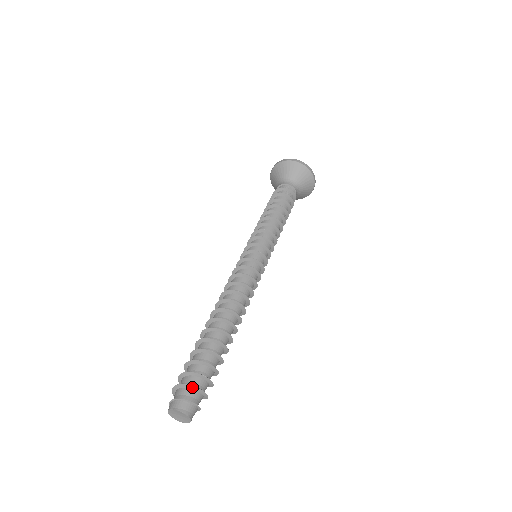
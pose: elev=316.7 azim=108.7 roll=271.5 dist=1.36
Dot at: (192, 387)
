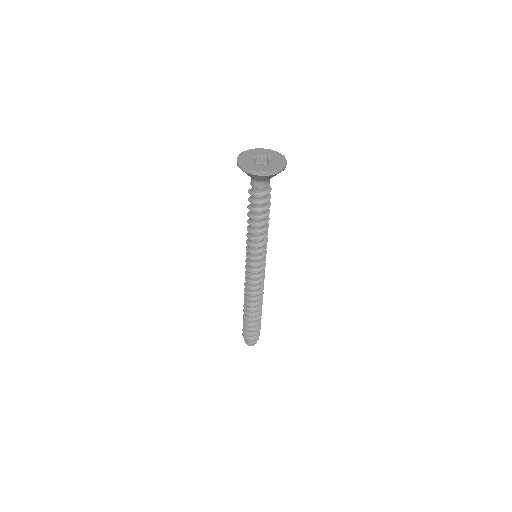
Dot at: (253, 340)
